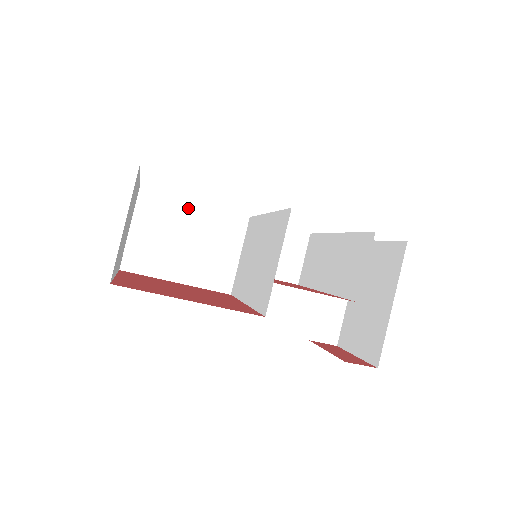
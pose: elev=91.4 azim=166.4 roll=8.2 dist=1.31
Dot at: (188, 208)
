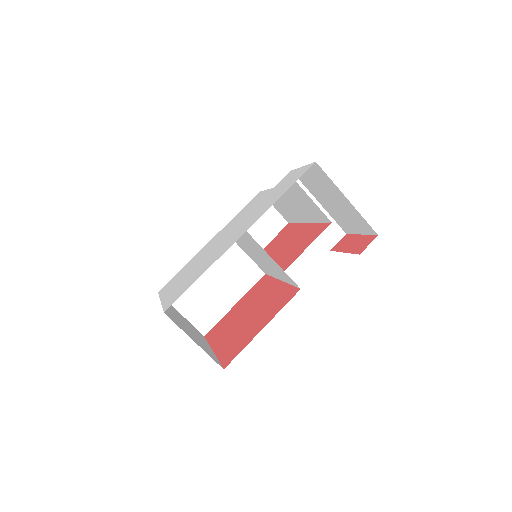
Dot at: occluded
